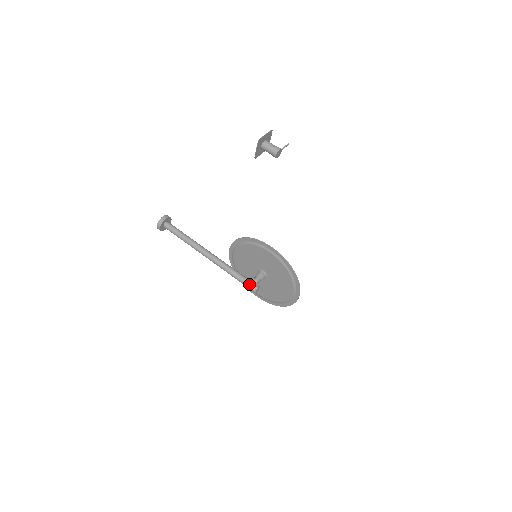
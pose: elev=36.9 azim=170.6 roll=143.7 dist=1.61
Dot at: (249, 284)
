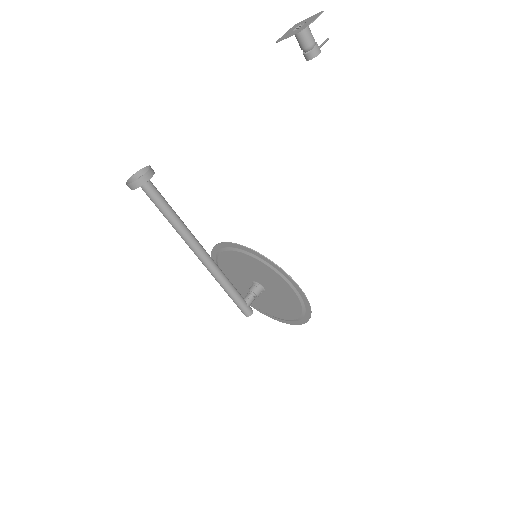
Dot at: (243, 307)
